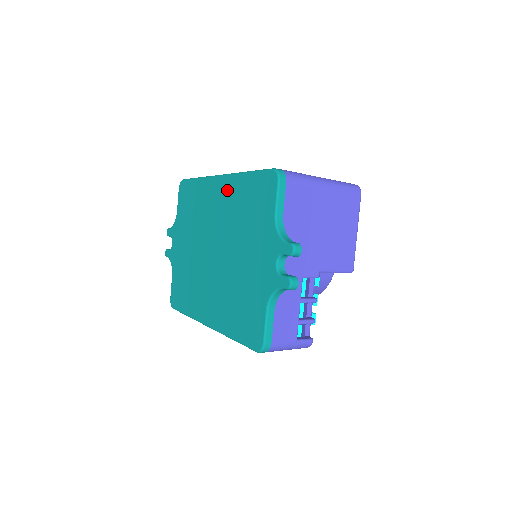
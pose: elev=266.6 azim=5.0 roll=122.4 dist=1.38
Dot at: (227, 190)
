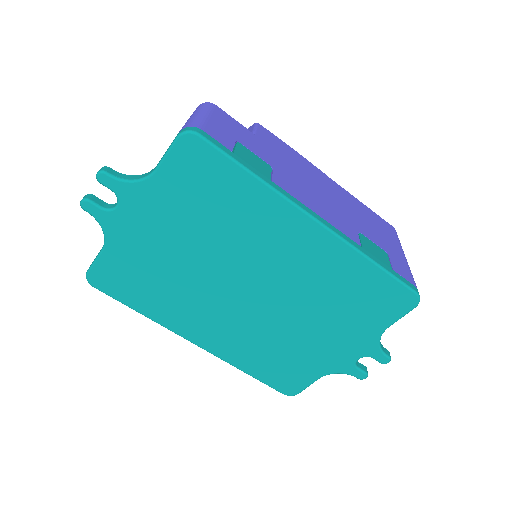
Dot at: (324, 252)
